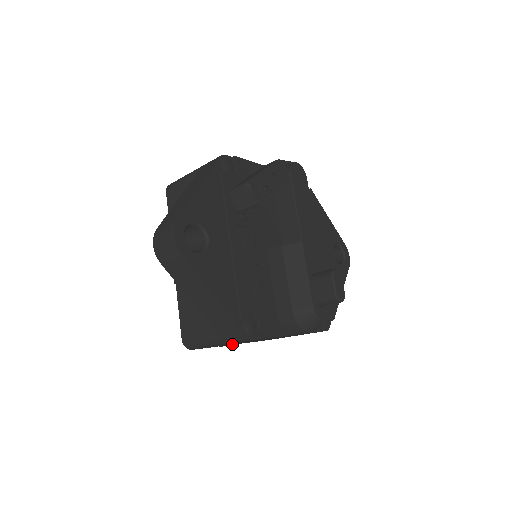
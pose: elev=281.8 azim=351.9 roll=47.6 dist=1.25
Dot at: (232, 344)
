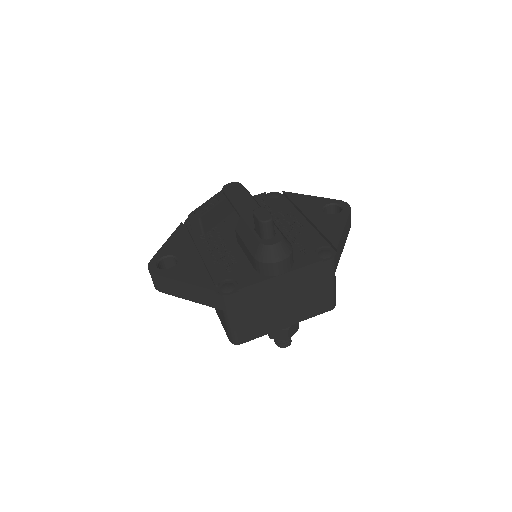
Dot at: (277, 325)
